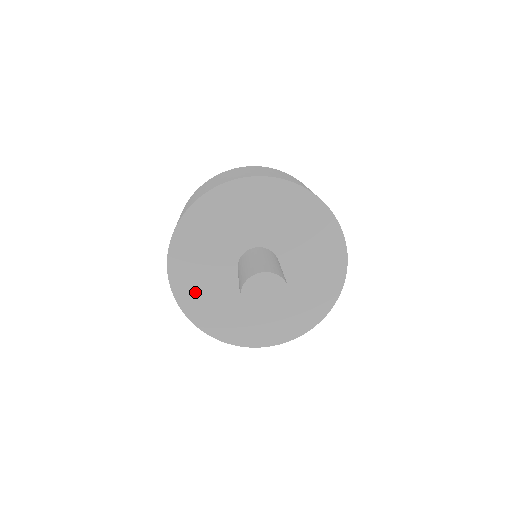
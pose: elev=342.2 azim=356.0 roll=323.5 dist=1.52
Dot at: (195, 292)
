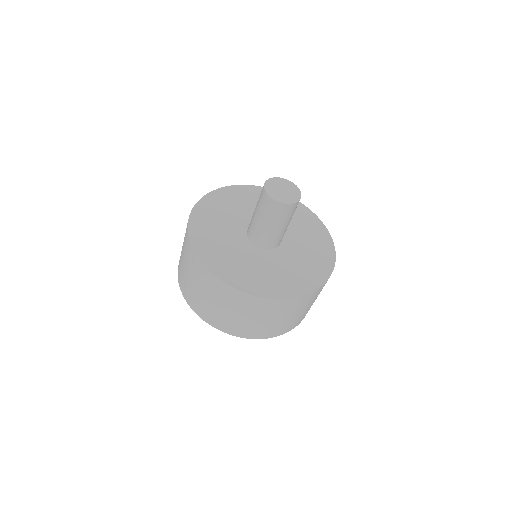
Dot at: (226, 264)
